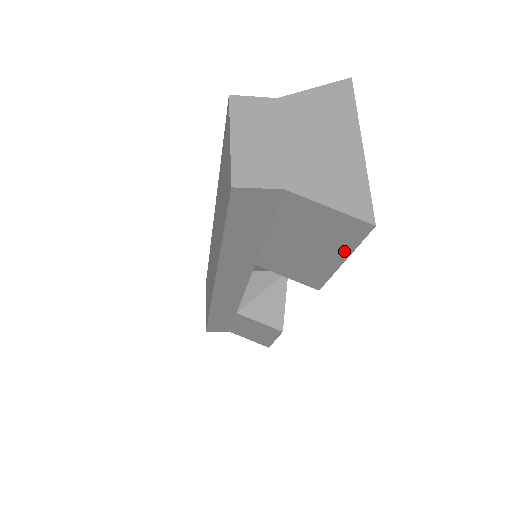
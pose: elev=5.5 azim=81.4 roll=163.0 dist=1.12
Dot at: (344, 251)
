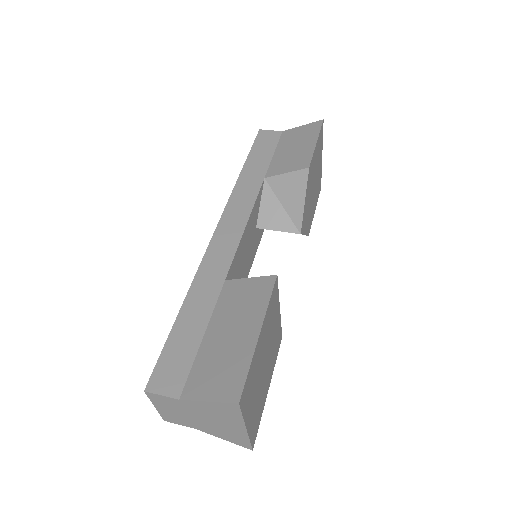
Dot at: occluded
